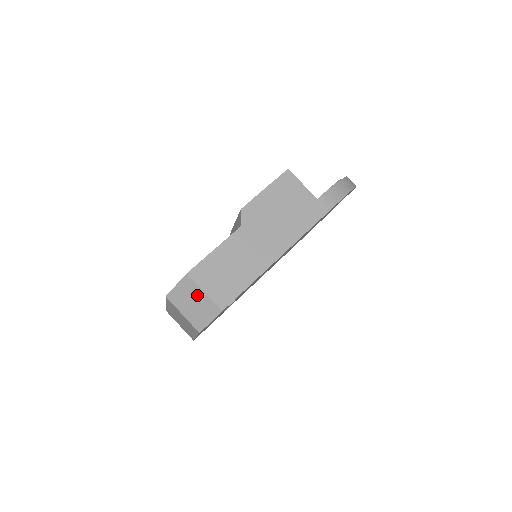
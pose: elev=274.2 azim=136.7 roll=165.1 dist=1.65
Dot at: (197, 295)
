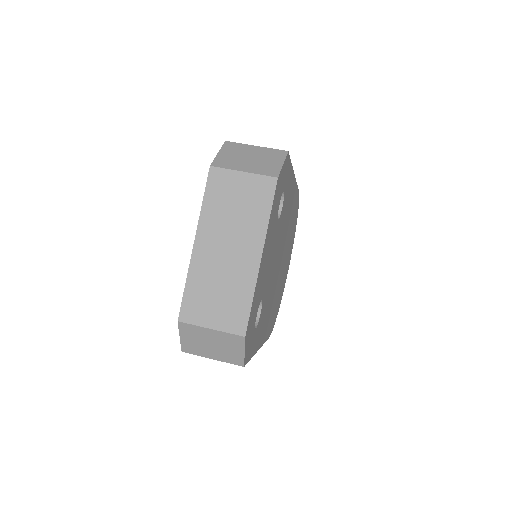
Dot at: (250, 150)
